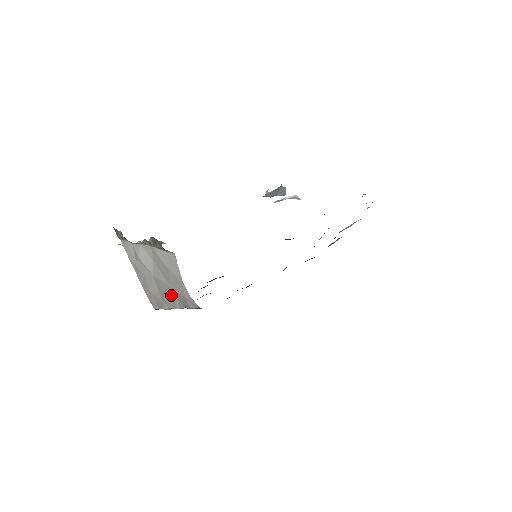
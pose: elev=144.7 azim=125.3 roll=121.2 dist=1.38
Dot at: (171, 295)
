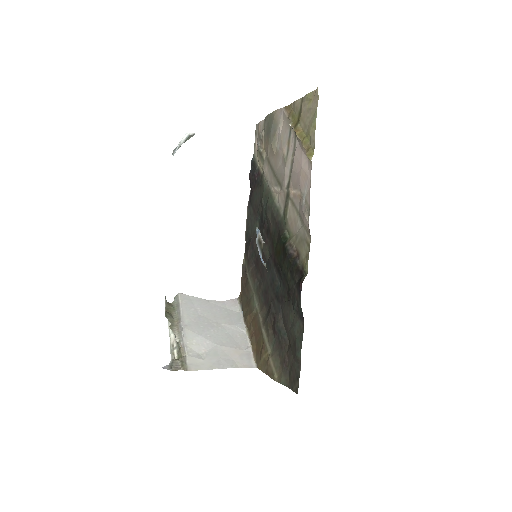
Dot at: (231, 331)
